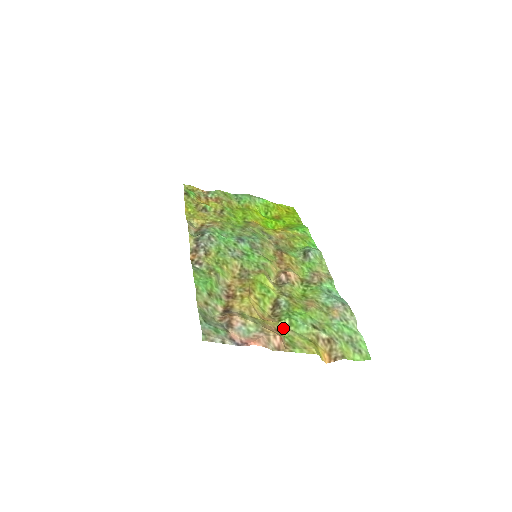
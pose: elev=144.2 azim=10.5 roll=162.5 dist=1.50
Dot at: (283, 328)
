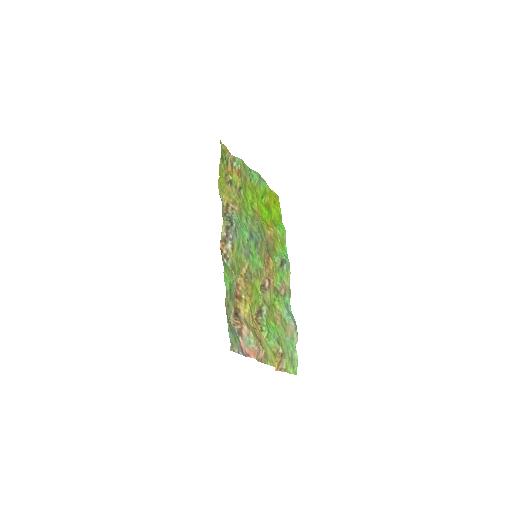
Dot at: (263, 339)
